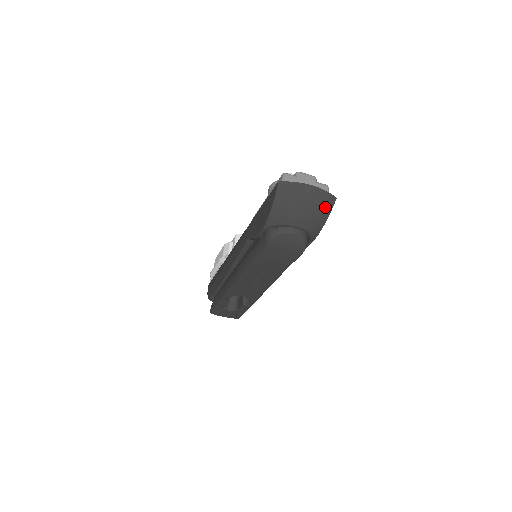
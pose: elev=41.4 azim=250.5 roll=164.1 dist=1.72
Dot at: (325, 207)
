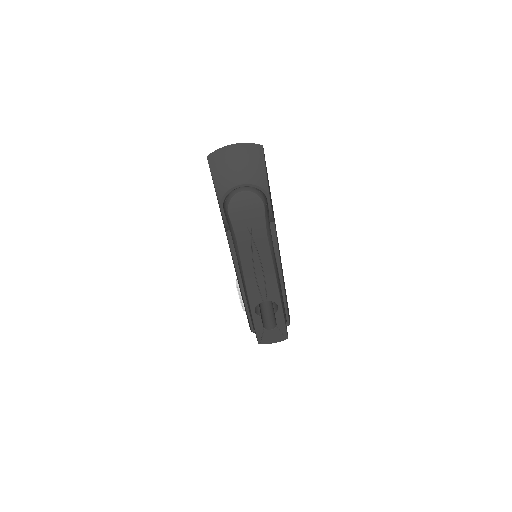
Dot at: (256, 156)
